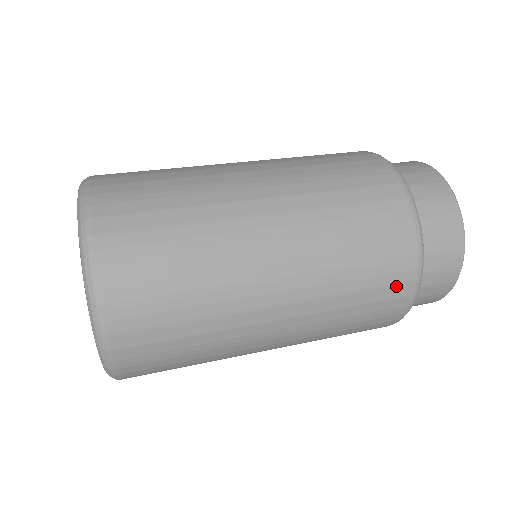
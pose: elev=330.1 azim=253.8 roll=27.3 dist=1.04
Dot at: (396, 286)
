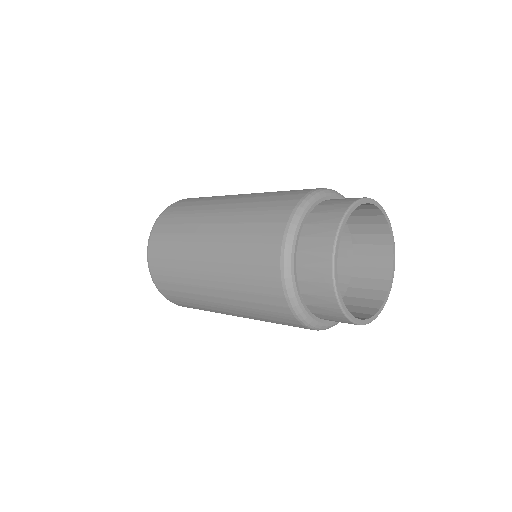
Dot at: (273, 297)
